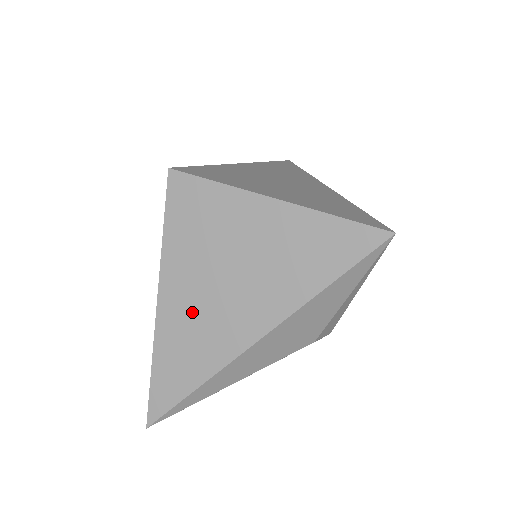
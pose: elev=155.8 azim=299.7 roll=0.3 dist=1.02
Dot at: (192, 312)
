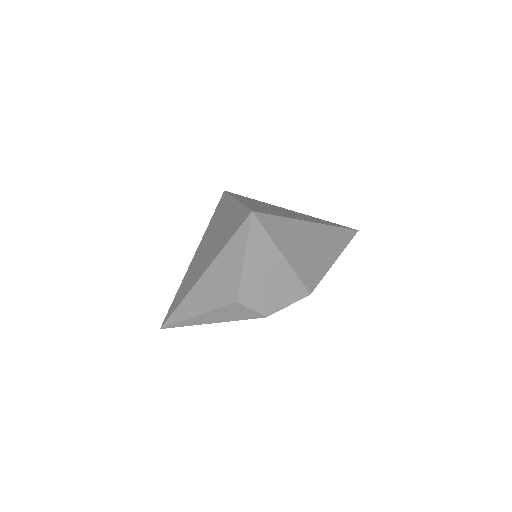
Dot at: (196, 263)
